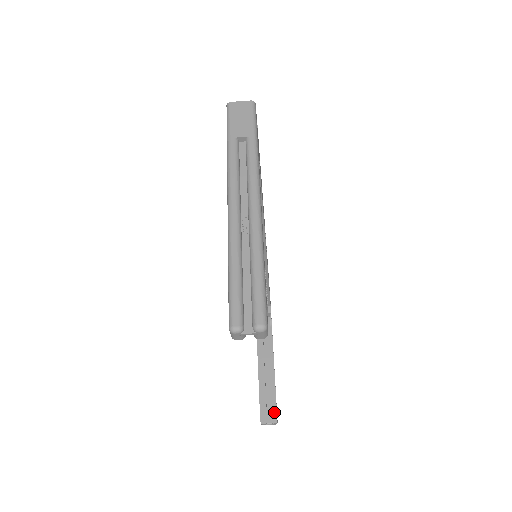
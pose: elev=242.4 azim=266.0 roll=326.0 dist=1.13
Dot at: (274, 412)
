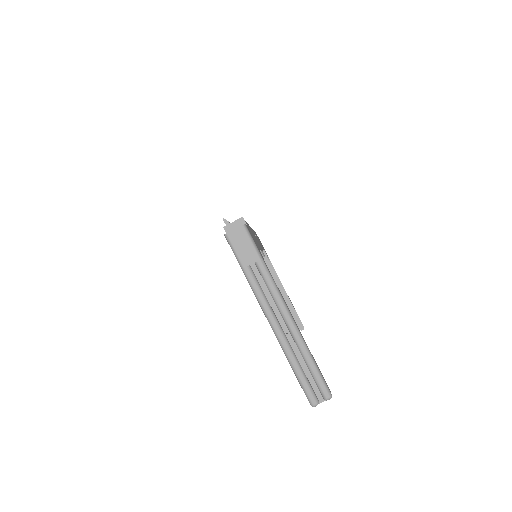
Dot at: (299, 323)
